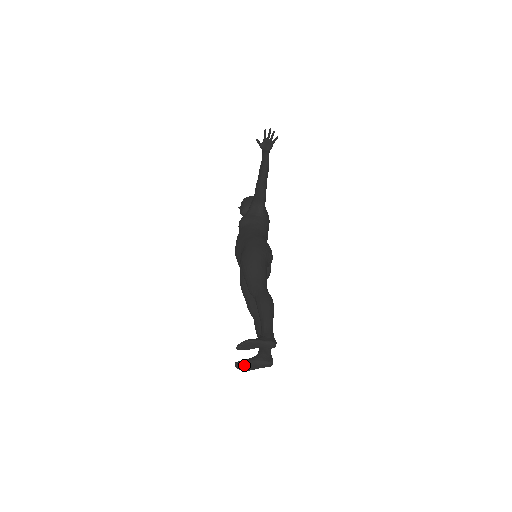
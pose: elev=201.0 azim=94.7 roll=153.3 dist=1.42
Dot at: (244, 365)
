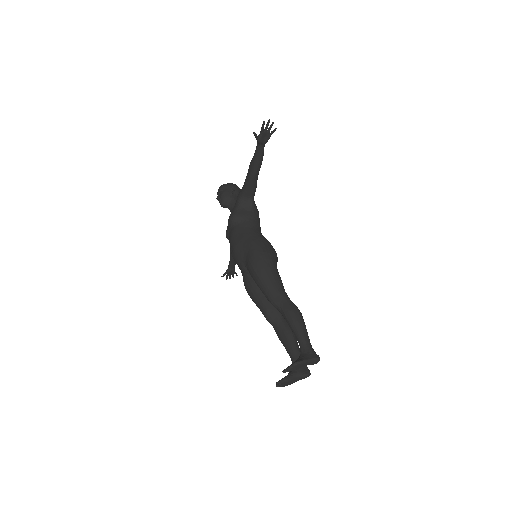
Dot at: (285, 383)
